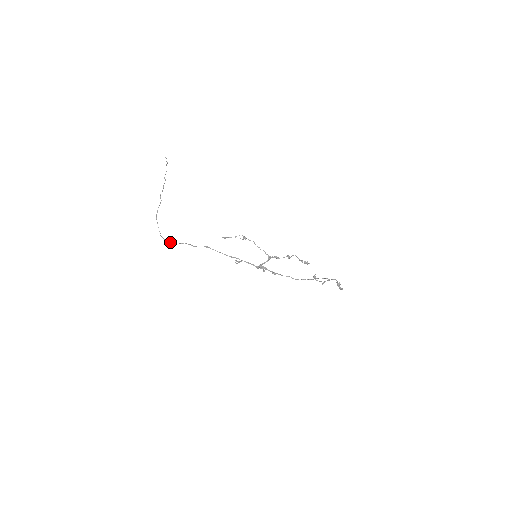
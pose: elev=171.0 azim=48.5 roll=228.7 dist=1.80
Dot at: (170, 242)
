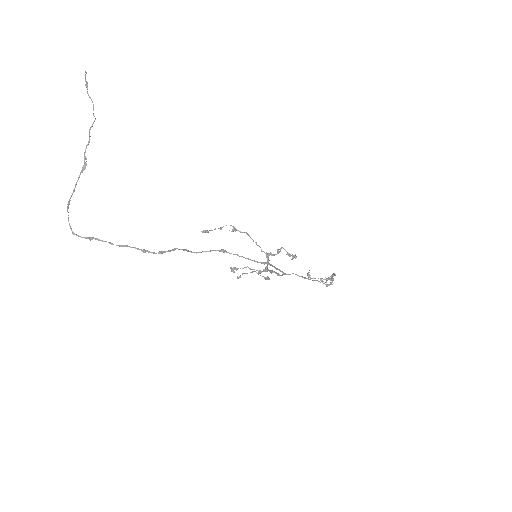
Dot at: (145, 250)
